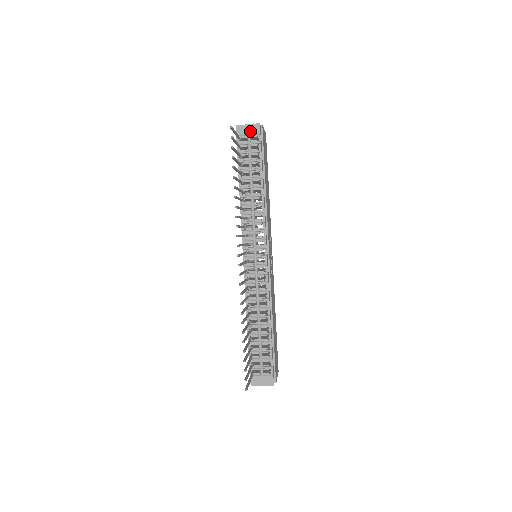
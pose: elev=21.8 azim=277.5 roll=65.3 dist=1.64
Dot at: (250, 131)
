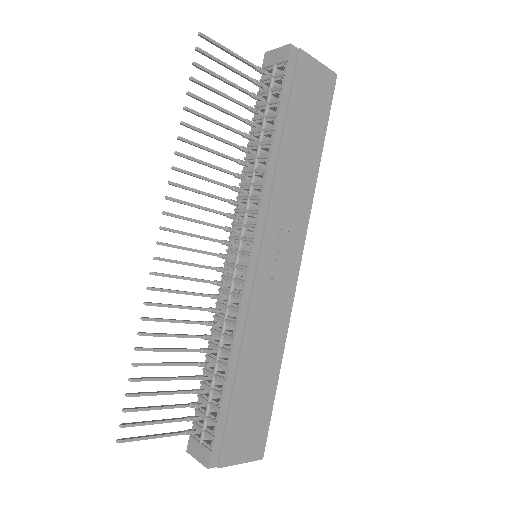
Dot at: (277, 58)
